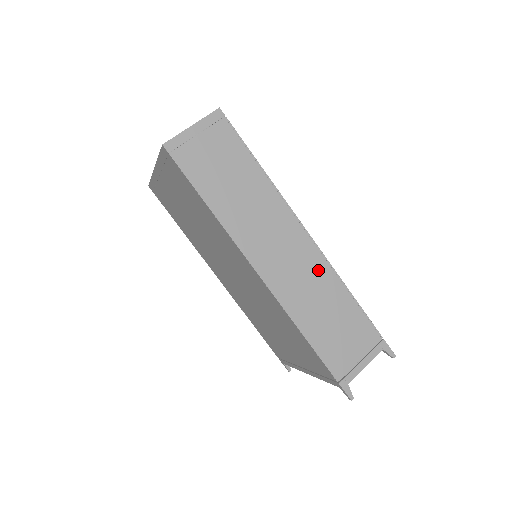
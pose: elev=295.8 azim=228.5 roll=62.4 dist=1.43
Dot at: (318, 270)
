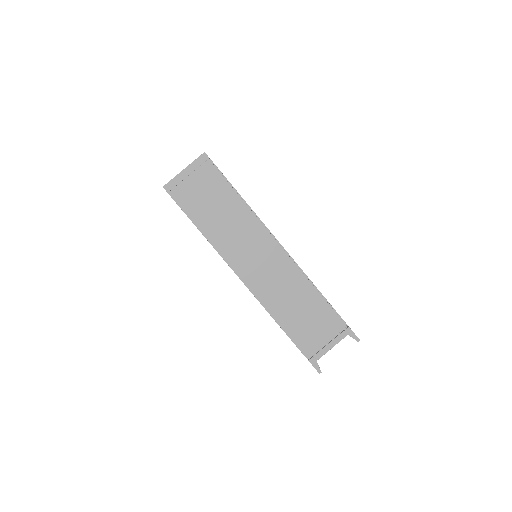
Dot at: (290, 273)
